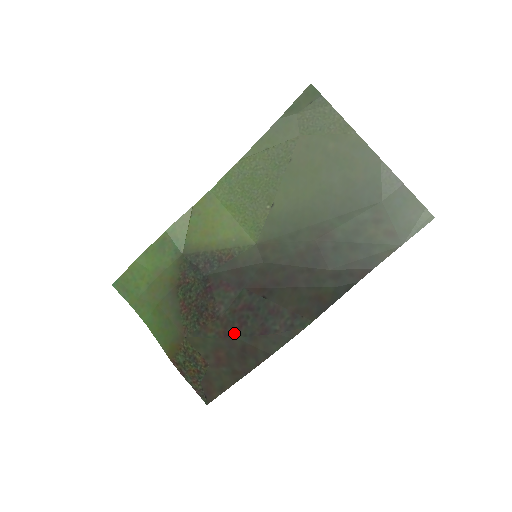
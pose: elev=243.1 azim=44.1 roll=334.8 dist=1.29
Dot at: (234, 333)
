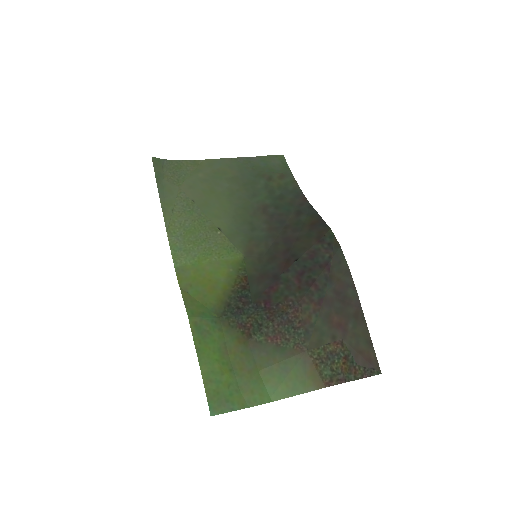
Dot at: (320, 294)
